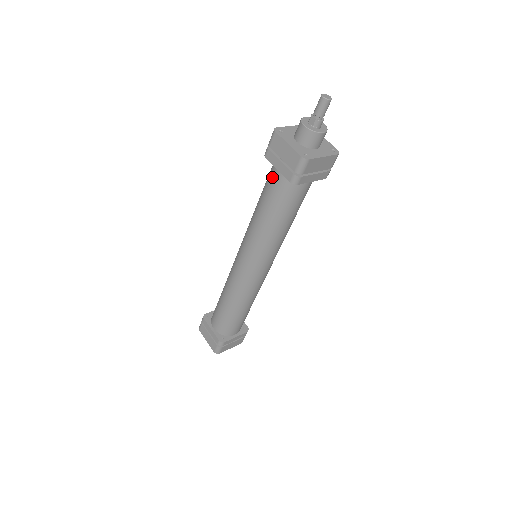
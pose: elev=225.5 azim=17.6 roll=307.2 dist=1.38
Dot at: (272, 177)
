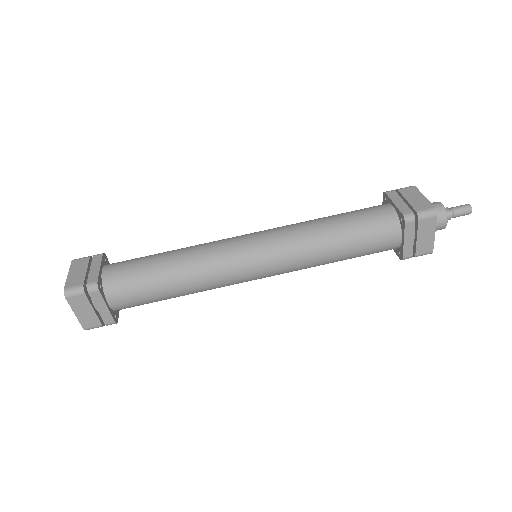
Dot at: (376, 207)
